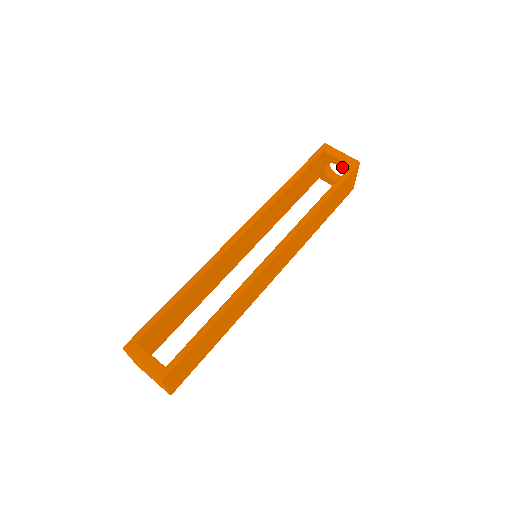
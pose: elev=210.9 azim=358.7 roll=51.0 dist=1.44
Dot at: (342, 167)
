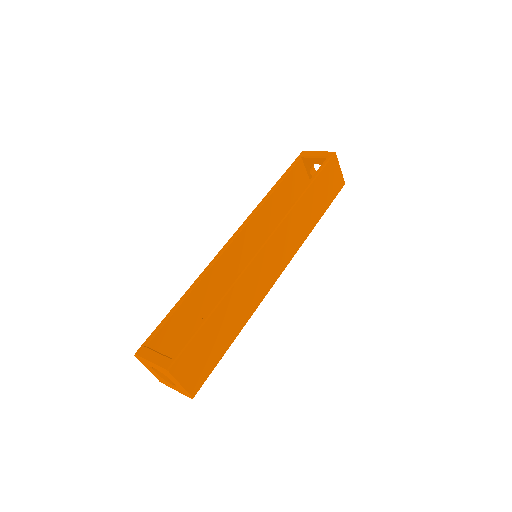
Dot at: (322, 163)
